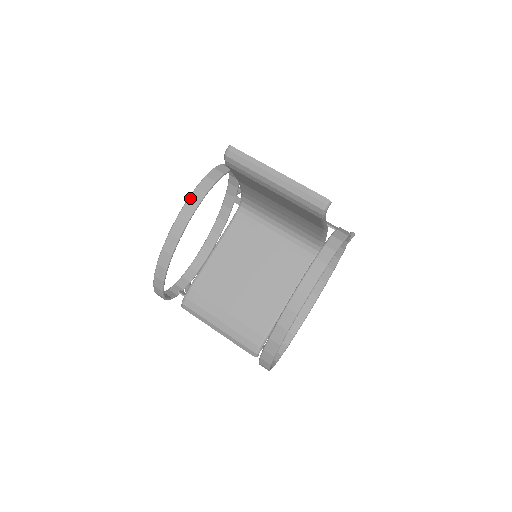
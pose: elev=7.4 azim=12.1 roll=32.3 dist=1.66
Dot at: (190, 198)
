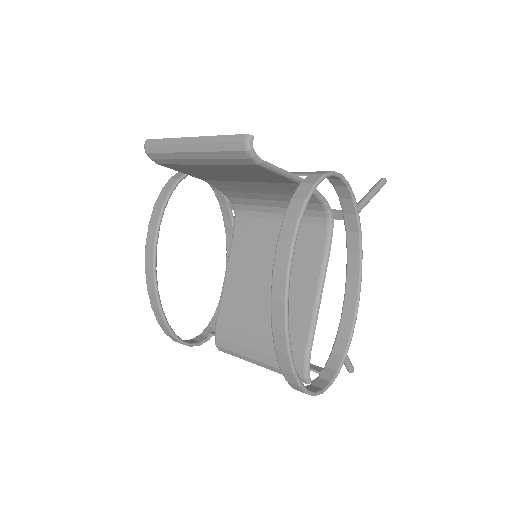
Dot at: (150, 220)
